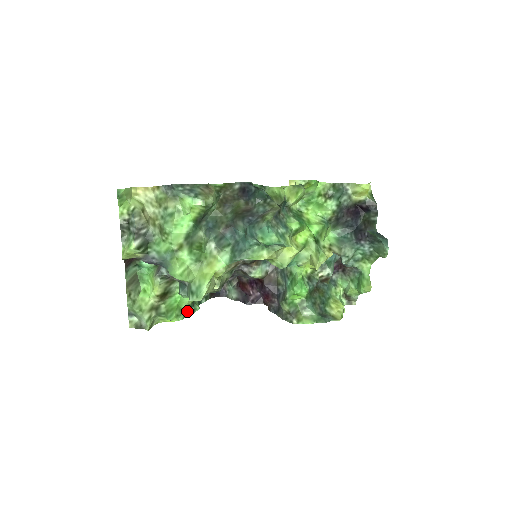
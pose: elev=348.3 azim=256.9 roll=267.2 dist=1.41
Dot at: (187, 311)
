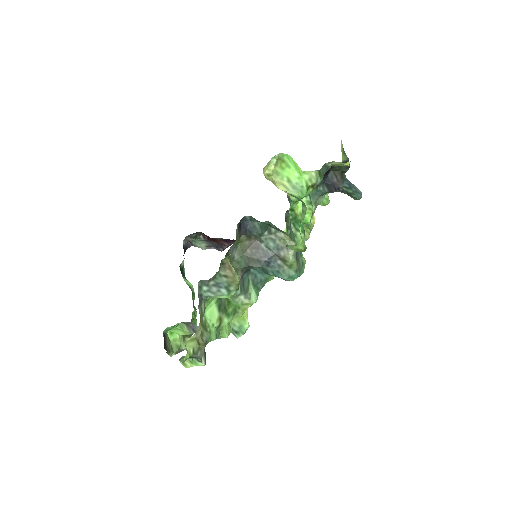
Dot at: (193, 303)
